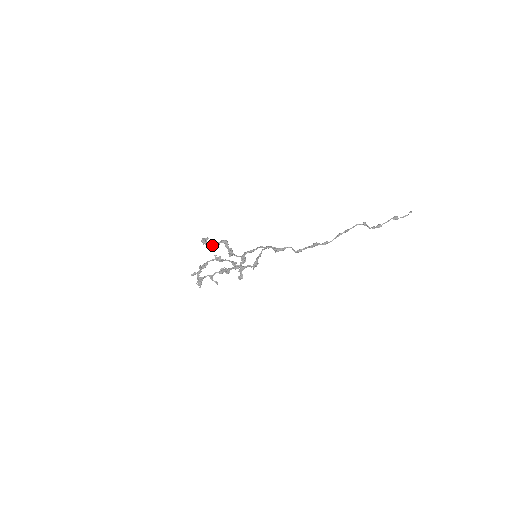
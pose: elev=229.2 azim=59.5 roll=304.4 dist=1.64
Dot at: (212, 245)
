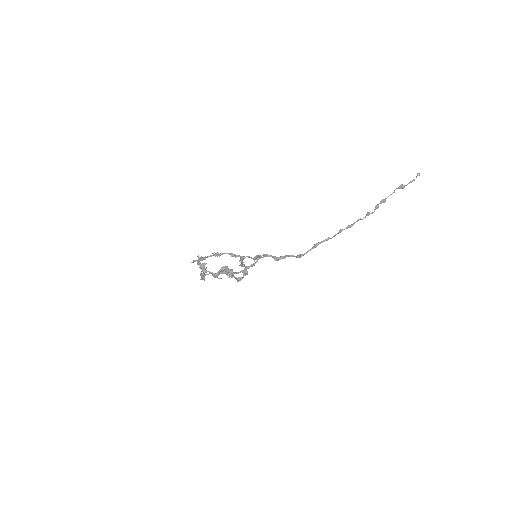
Dot at: occluded
